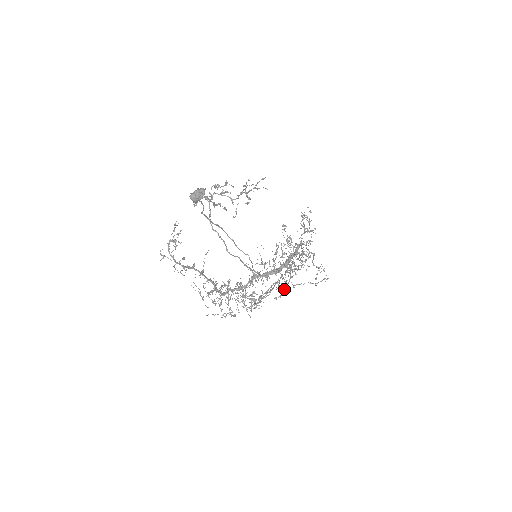
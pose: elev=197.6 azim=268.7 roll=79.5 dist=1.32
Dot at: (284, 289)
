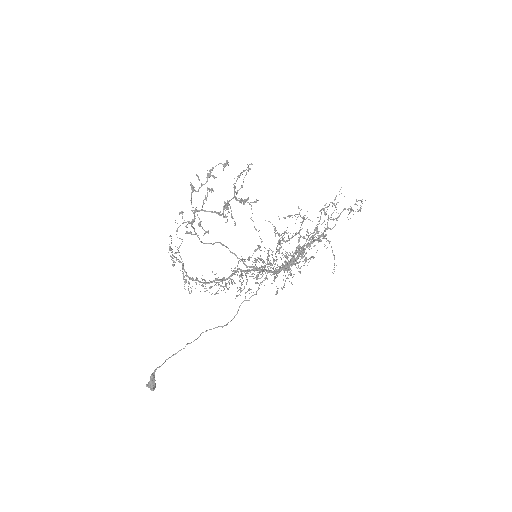
Dot at: occluded
